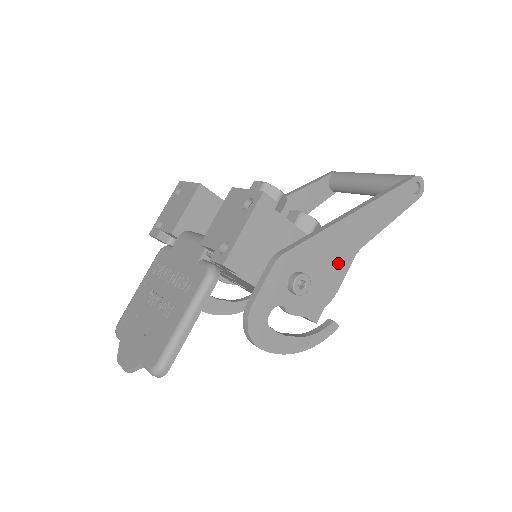
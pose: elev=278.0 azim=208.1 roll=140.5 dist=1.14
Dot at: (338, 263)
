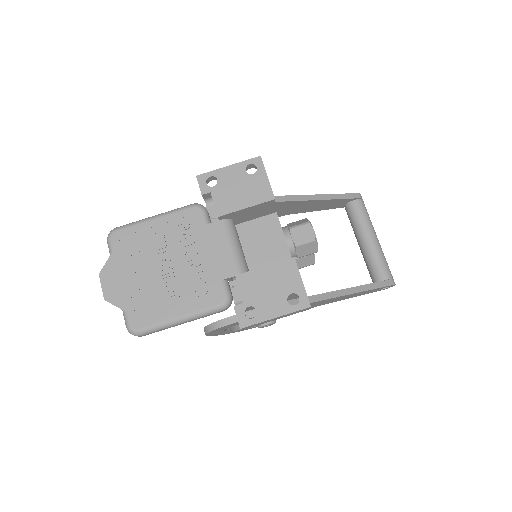
Dot at: occluded
